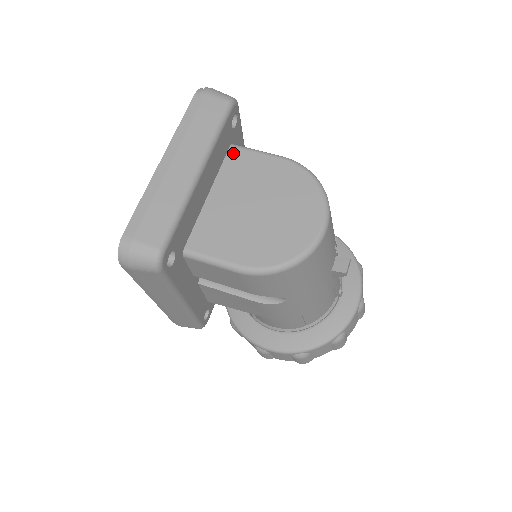
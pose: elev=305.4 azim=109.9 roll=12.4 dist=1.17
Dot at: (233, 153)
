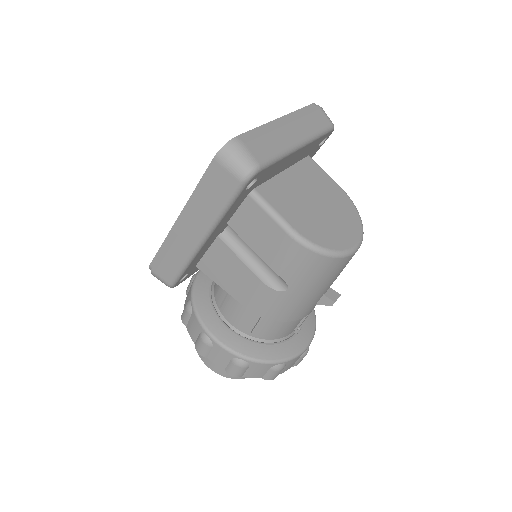
Dot at: (309, 161)
